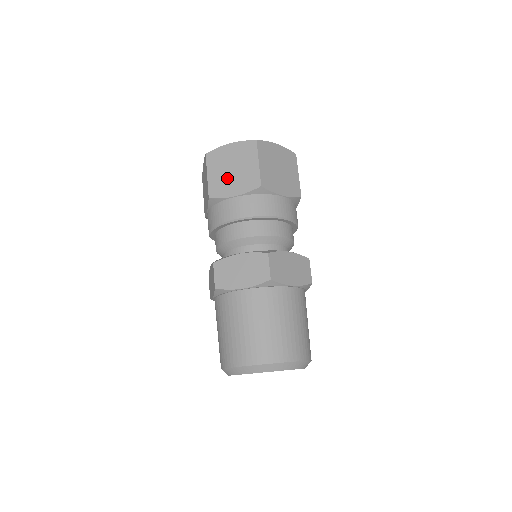
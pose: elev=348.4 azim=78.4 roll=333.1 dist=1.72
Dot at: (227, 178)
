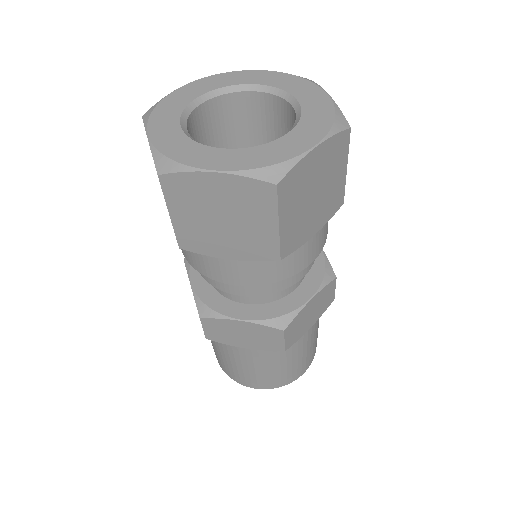
Dot at: occluded
